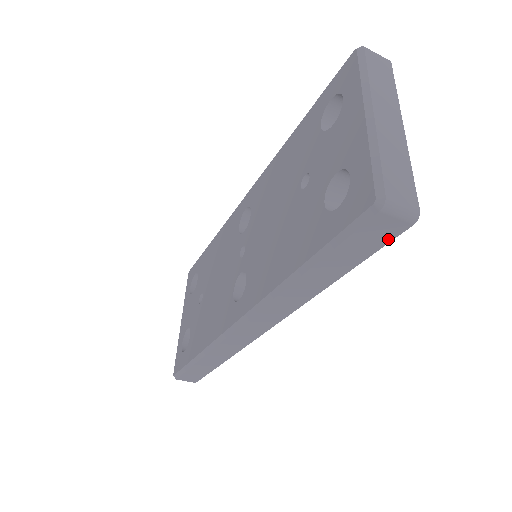
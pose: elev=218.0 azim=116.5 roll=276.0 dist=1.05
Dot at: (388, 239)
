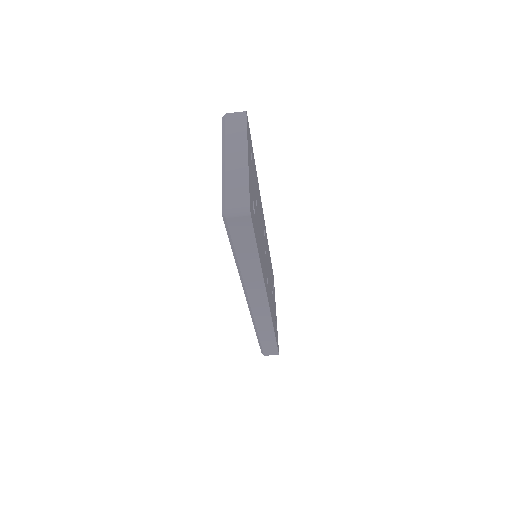
Dot at: (250, 227)
